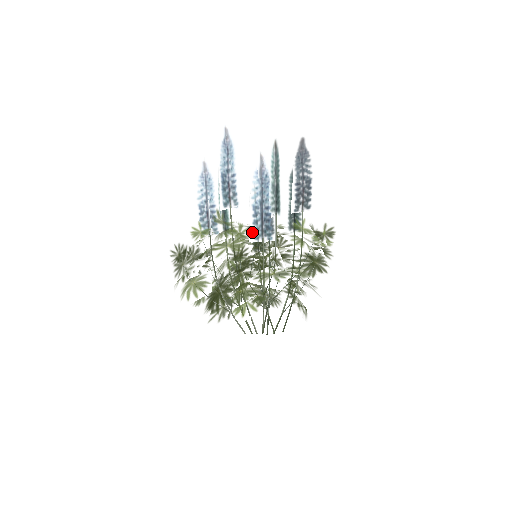
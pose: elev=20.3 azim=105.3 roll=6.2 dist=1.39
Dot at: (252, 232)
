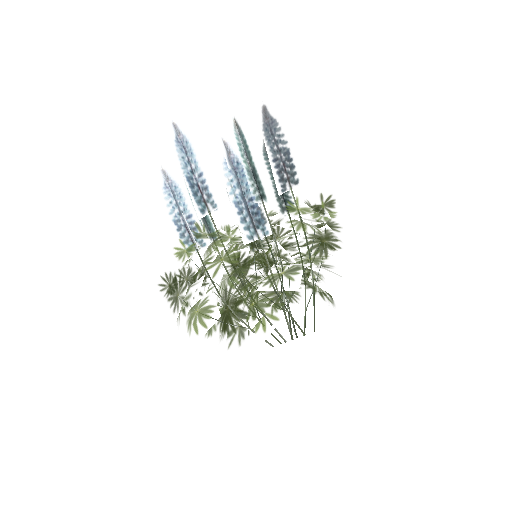
Dot at: (243, 232)
